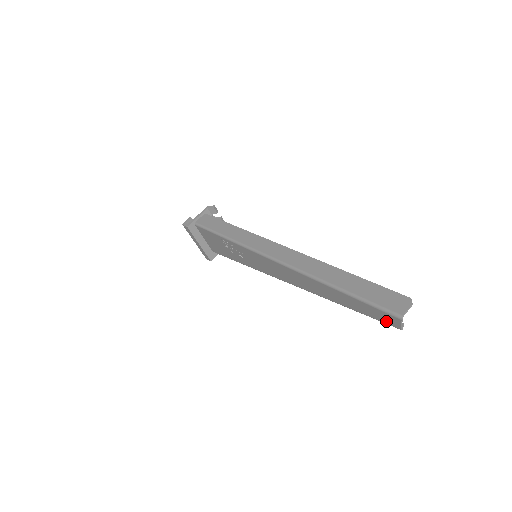
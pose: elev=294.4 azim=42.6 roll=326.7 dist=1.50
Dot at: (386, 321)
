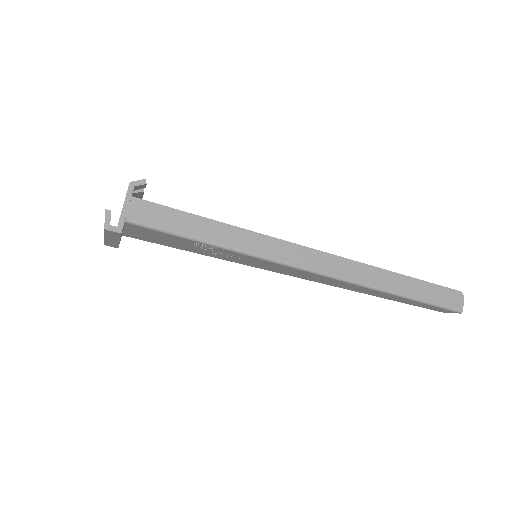
Dot at: (435, 310)
